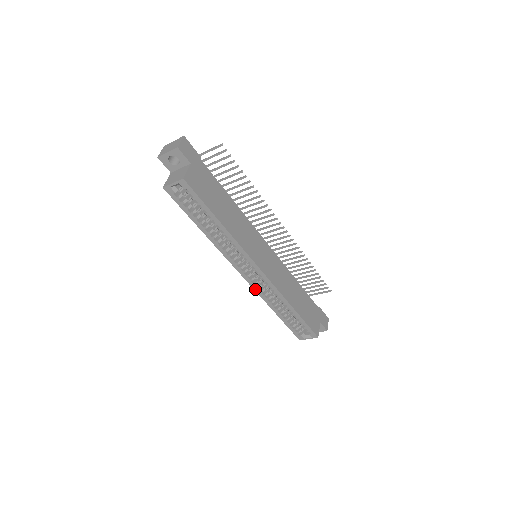
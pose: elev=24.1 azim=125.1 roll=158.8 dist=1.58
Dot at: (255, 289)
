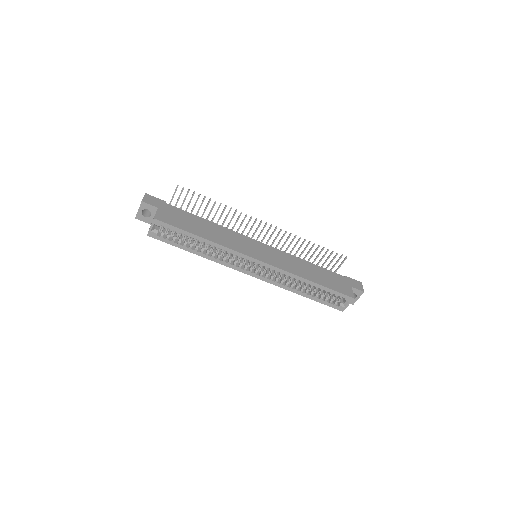
Dot at: (270, 282)
